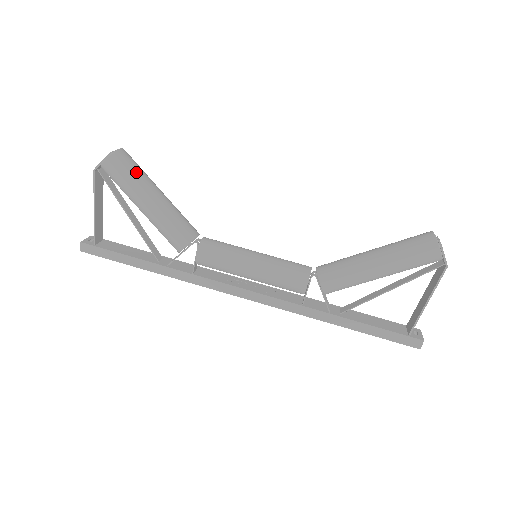
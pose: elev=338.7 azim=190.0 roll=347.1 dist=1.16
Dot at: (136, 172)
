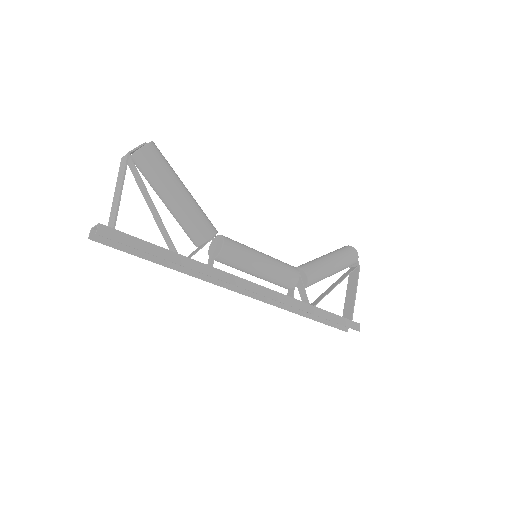
Dot at: (169, 164)
